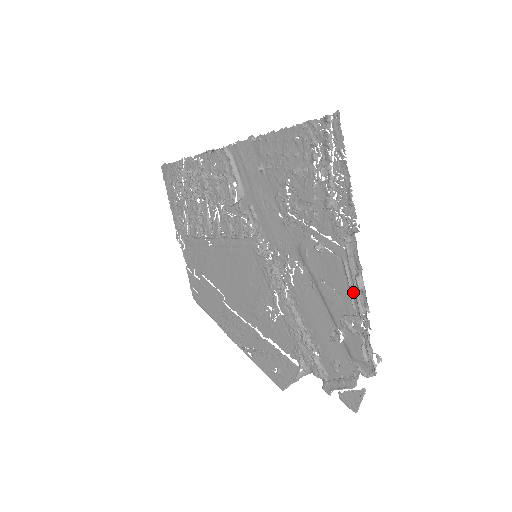
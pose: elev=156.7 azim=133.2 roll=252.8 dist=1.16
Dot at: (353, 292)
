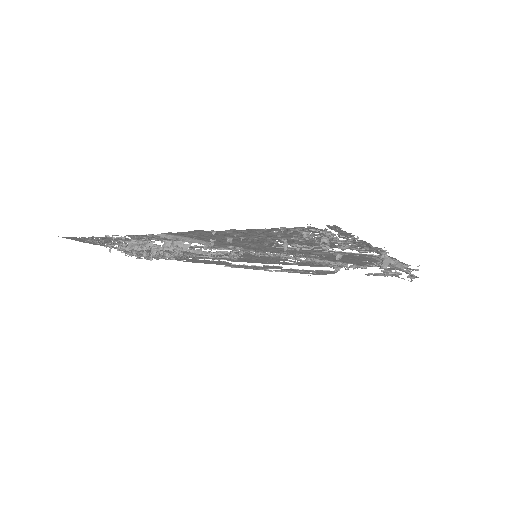
Dot at: (389, 265)
